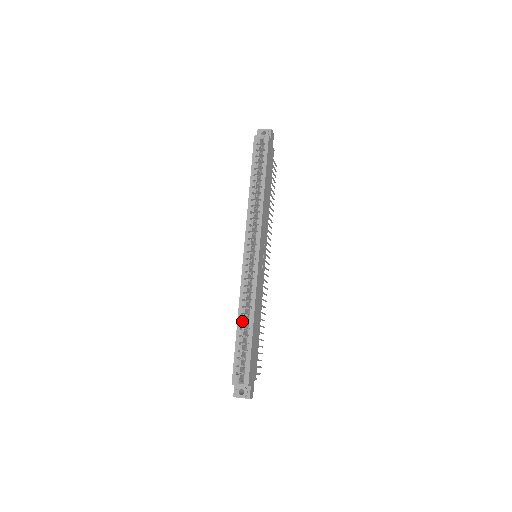
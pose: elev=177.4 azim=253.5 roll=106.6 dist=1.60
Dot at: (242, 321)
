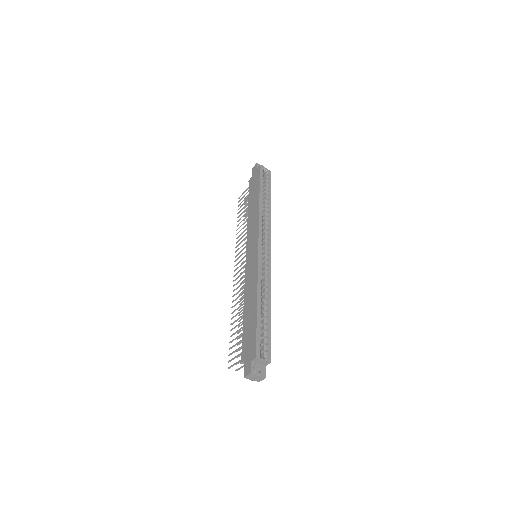
Dot at: occluded
